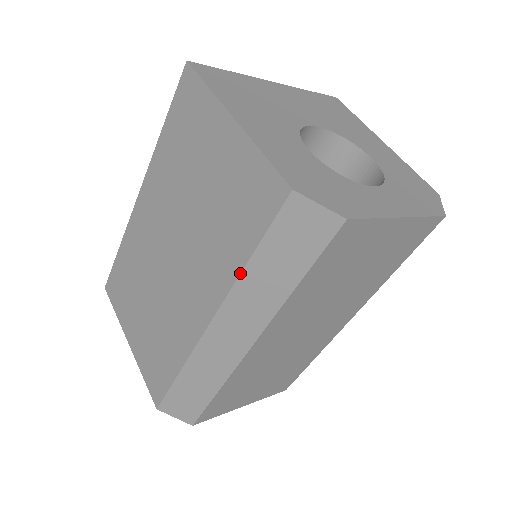
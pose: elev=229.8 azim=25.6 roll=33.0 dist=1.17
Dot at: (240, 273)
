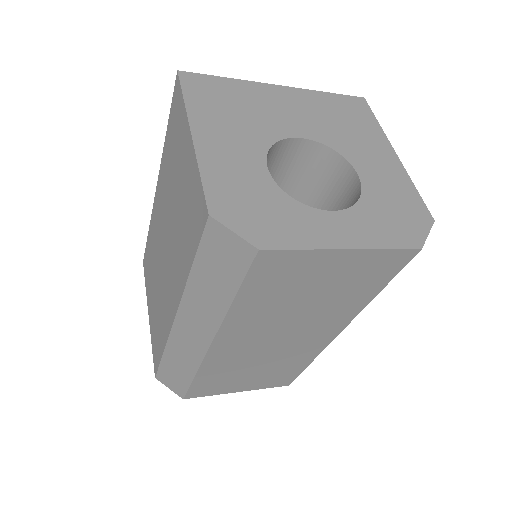
Dot at: (187, 280)
